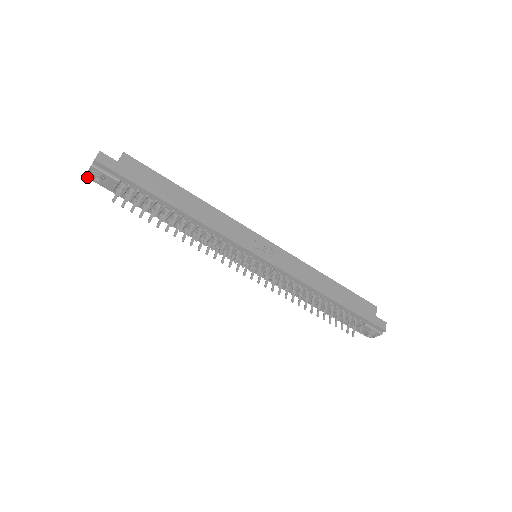
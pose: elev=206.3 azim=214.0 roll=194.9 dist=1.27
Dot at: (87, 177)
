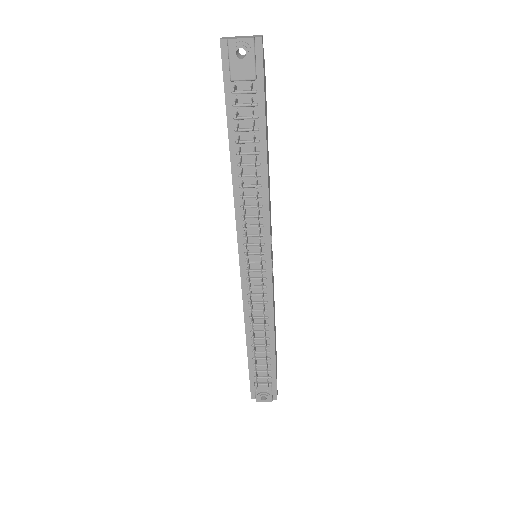
Dot at: (221, 41)
